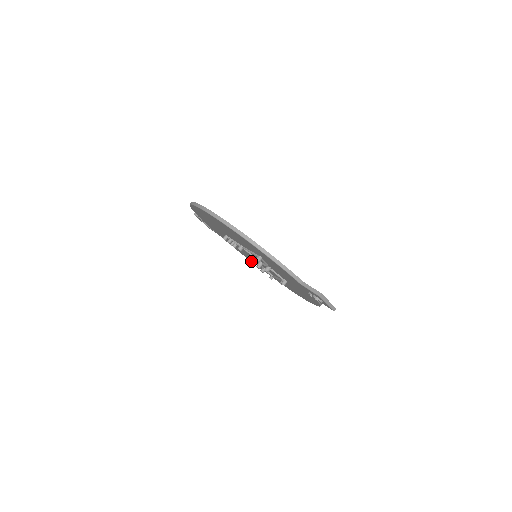
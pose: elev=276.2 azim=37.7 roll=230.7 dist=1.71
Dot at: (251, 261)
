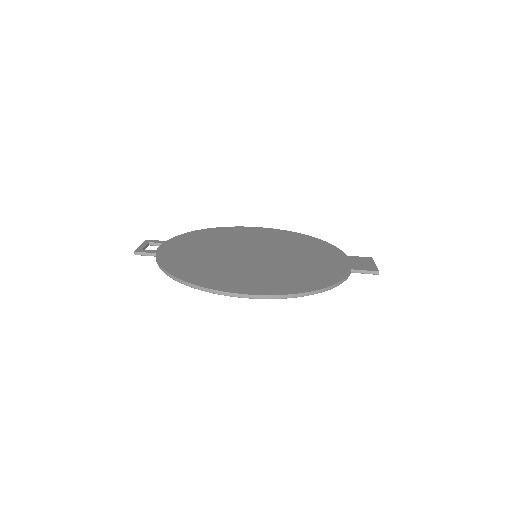
Dot at: occluded
